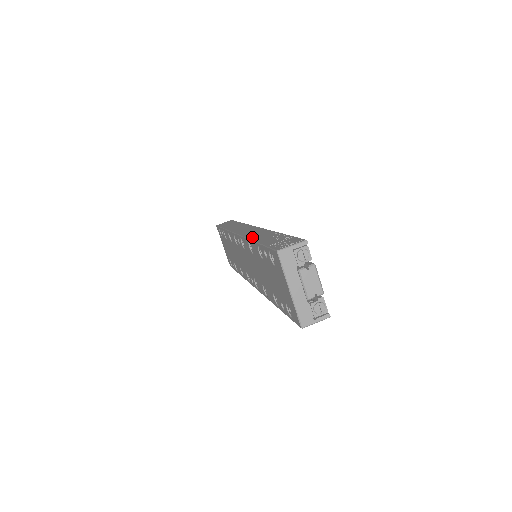
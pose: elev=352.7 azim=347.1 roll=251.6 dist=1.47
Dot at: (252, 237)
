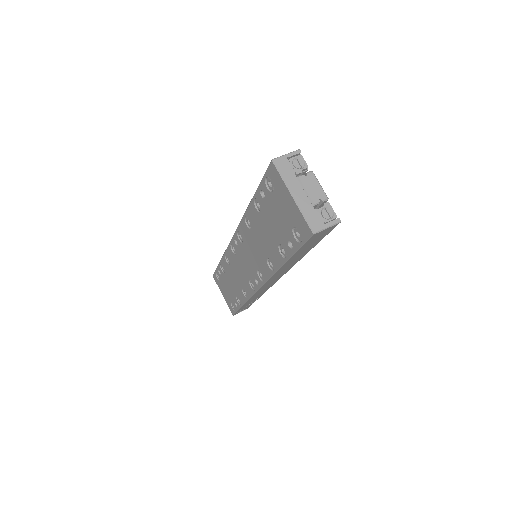
Dot at: occluded
